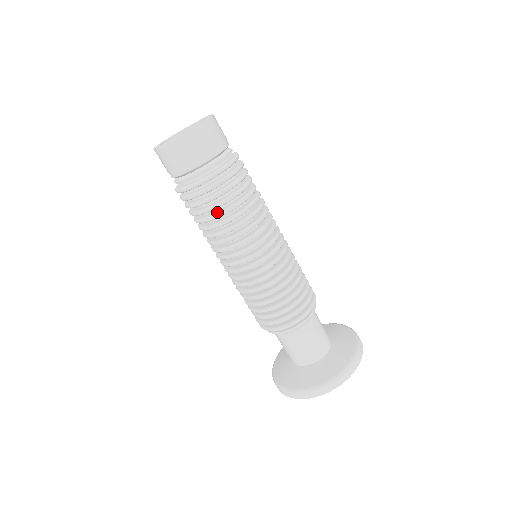
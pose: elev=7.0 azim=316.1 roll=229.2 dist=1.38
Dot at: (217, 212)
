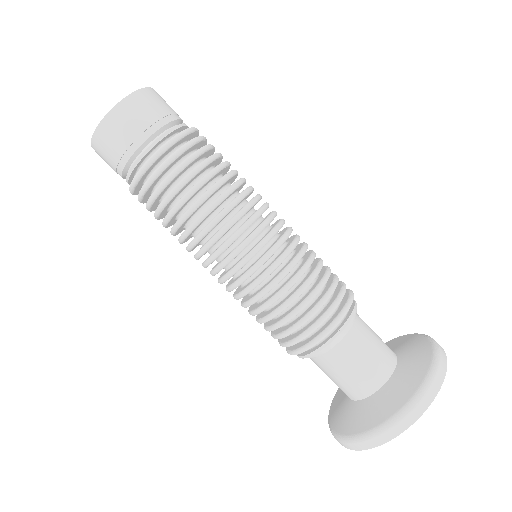
Dot at: occluded
